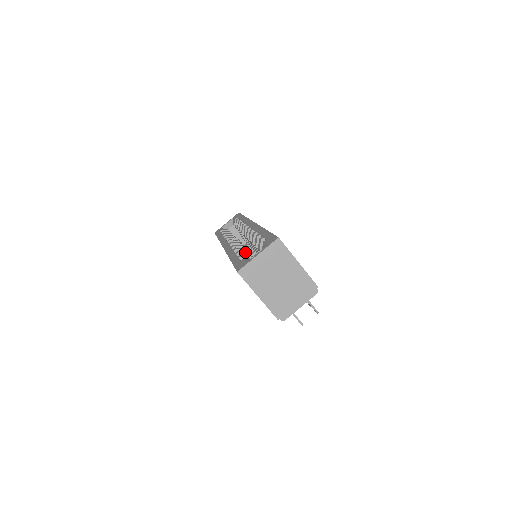
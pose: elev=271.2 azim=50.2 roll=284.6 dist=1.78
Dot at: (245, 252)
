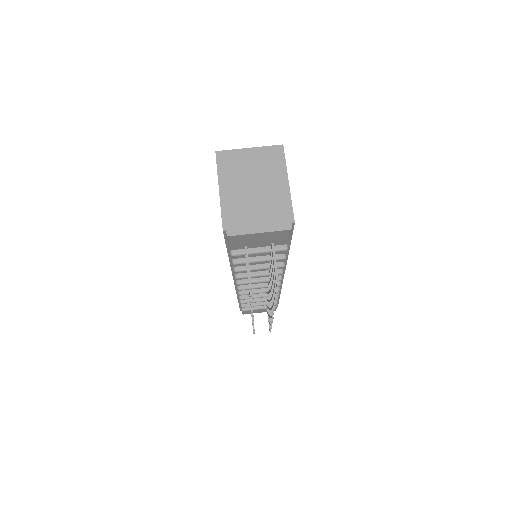
Dot at: occluded
